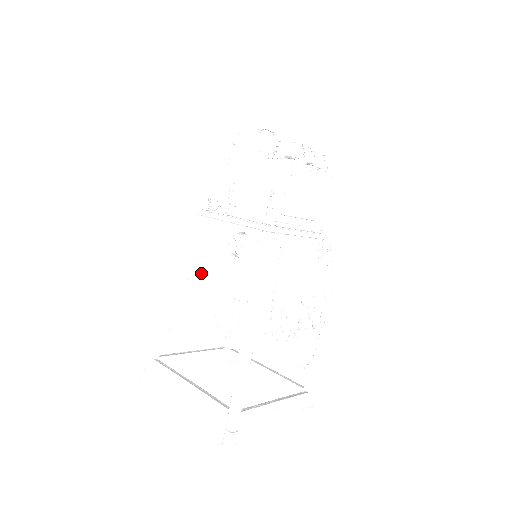
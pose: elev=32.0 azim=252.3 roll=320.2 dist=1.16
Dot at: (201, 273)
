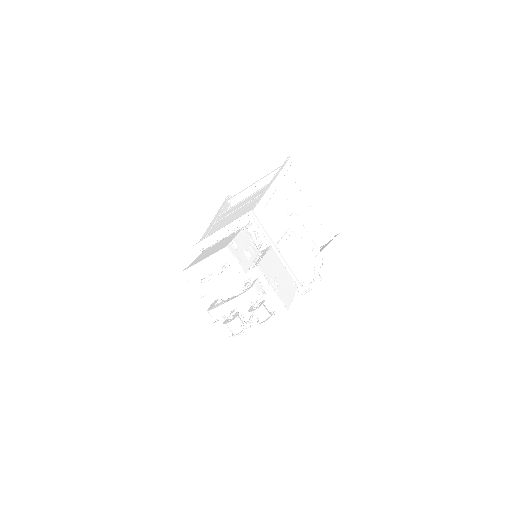
Dot at: occluded
